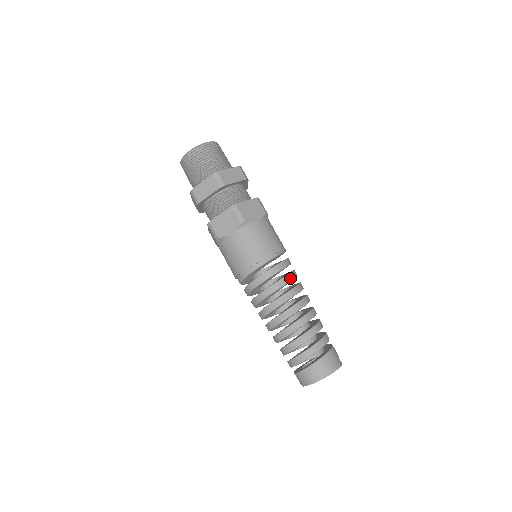
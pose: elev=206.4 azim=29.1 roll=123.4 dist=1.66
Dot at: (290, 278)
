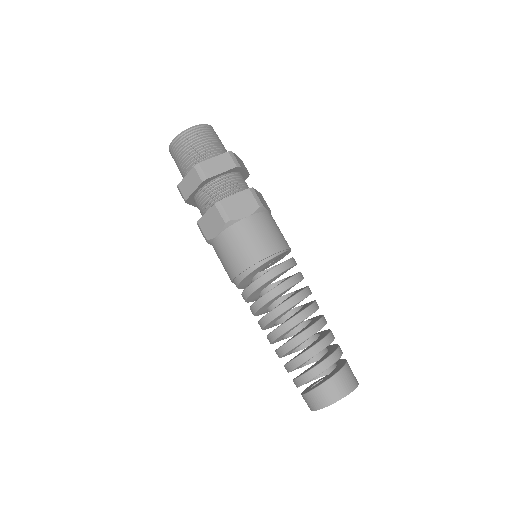
Dot at: (287, 285)
